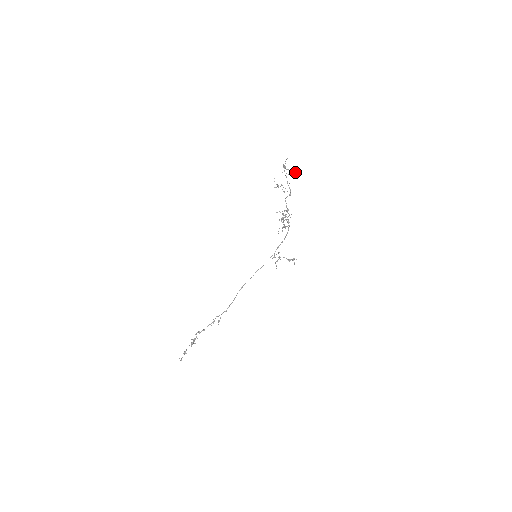
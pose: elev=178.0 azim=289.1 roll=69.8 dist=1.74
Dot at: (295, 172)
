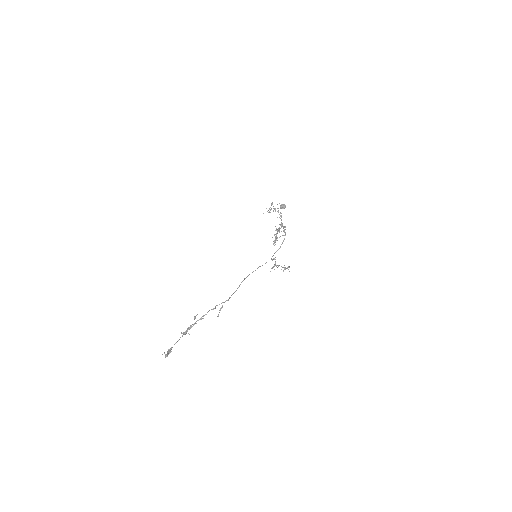
Dot at: (282, 206)
